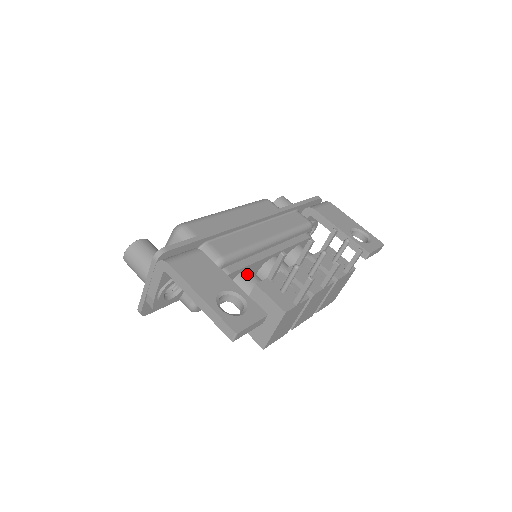
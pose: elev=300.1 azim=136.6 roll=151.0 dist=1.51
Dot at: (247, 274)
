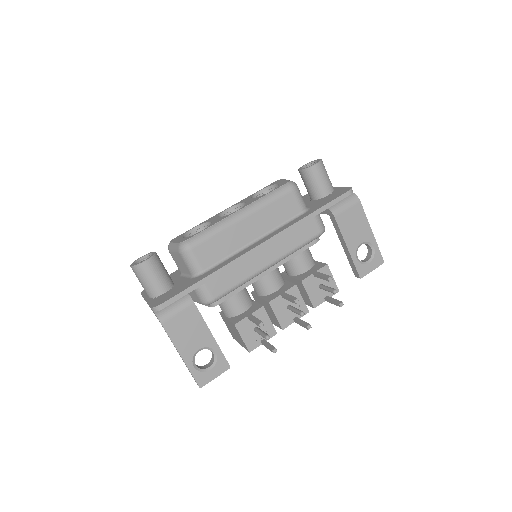
Dot at: (235, 298)
